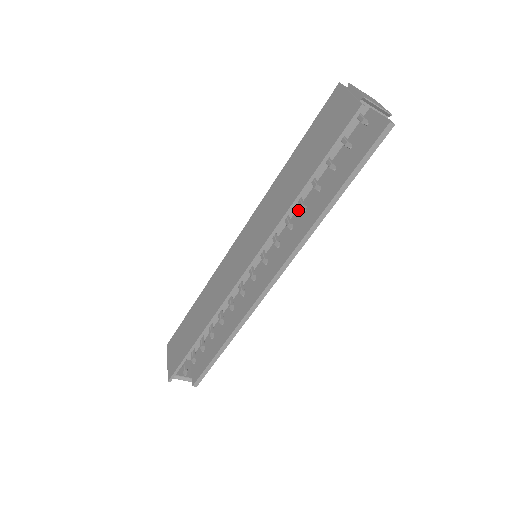
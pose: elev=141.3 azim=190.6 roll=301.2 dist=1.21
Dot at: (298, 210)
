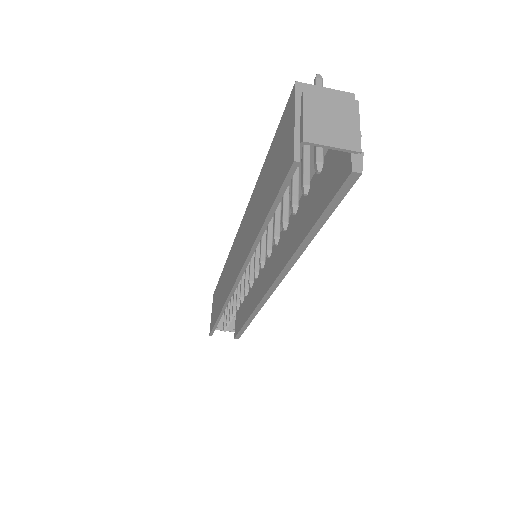
Dot at: (289, 219)
